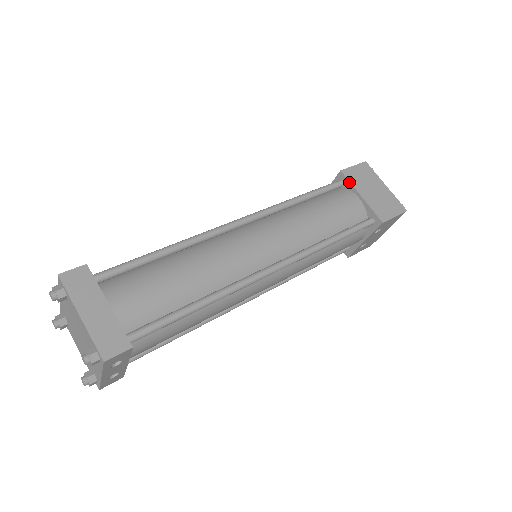
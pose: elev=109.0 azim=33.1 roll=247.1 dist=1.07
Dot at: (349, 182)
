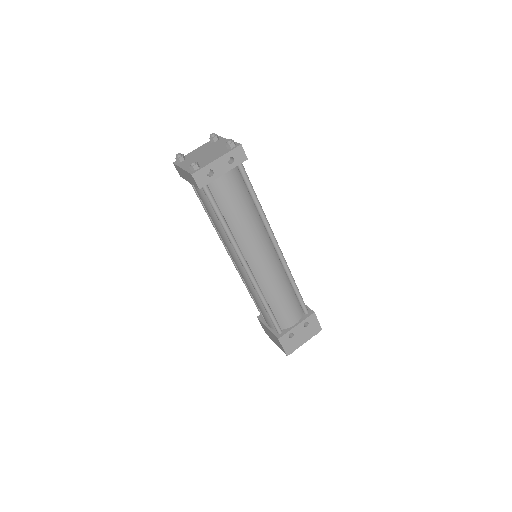
Dot at: occluded
